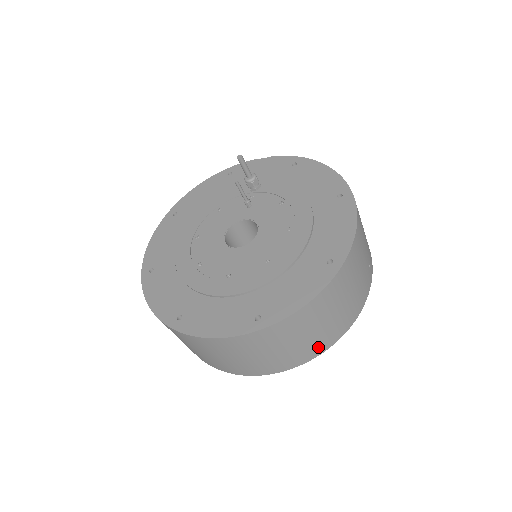
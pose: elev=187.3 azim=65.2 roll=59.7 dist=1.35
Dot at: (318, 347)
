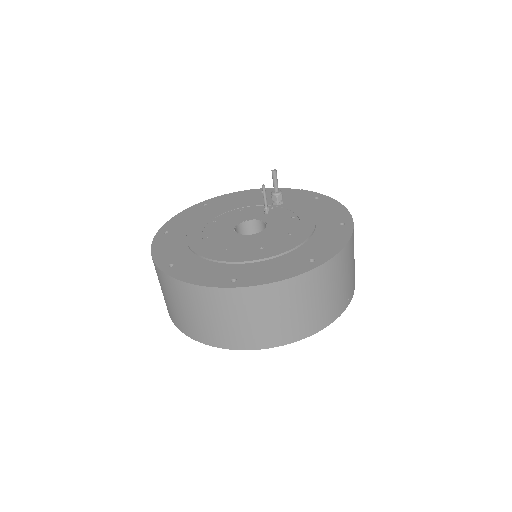
Dot at: (276, 337)
